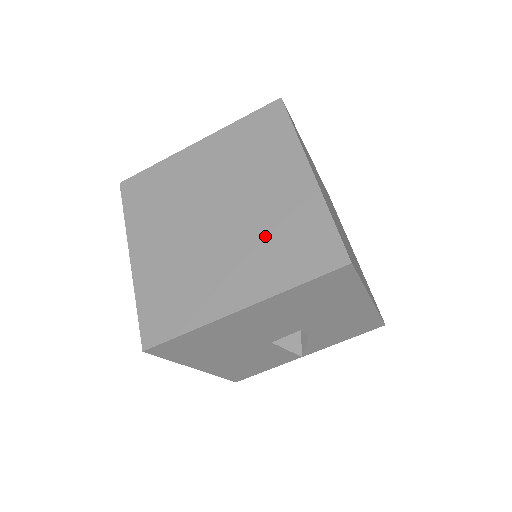
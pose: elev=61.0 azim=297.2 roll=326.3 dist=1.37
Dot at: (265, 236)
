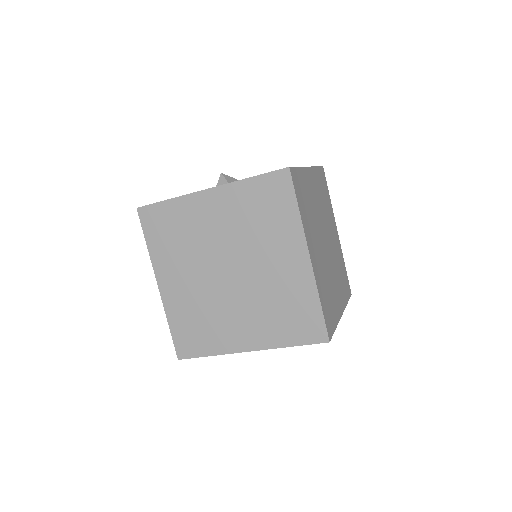
Dot at: (268, 302)
